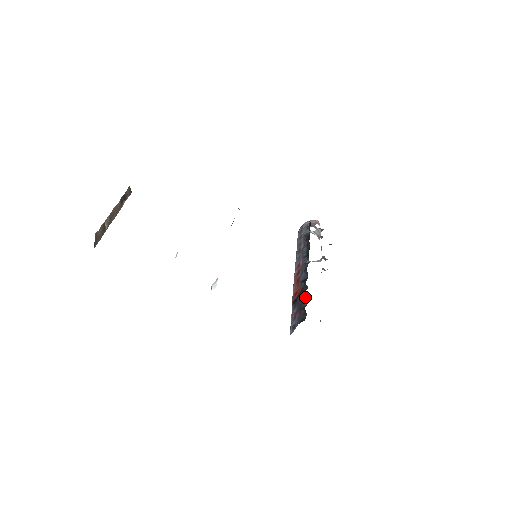
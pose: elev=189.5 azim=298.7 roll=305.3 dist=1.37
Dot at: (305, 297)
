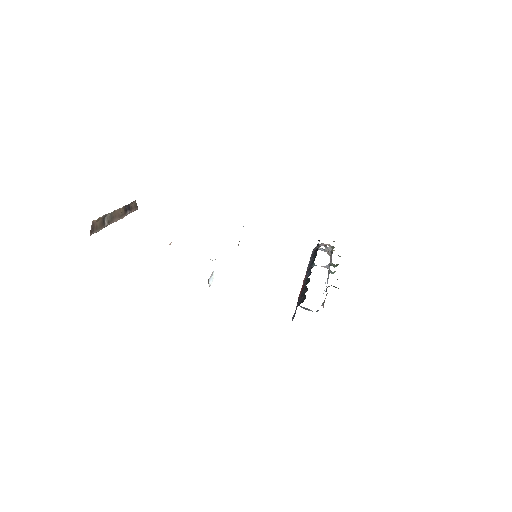
Dot at: (306, 286)
